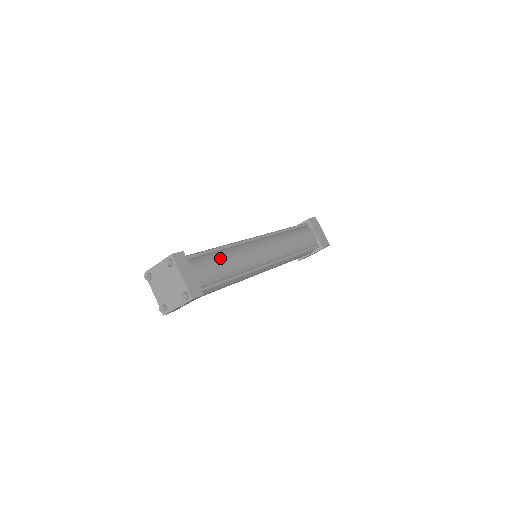
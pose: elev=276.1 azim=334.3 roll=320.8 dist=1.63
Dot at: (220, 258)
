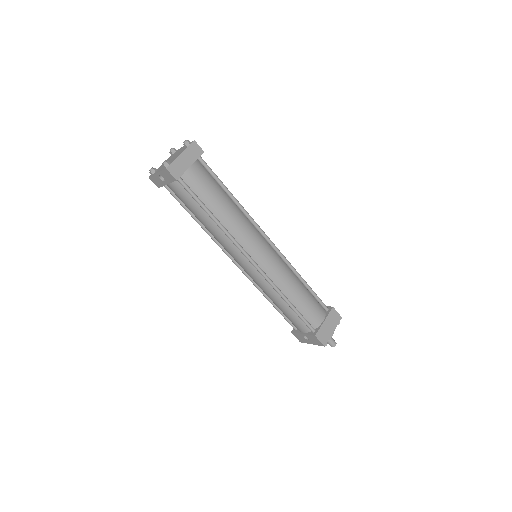
Dot at: (222, 196)
